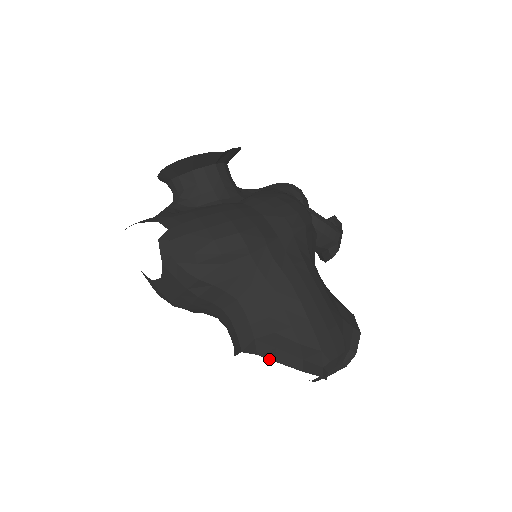
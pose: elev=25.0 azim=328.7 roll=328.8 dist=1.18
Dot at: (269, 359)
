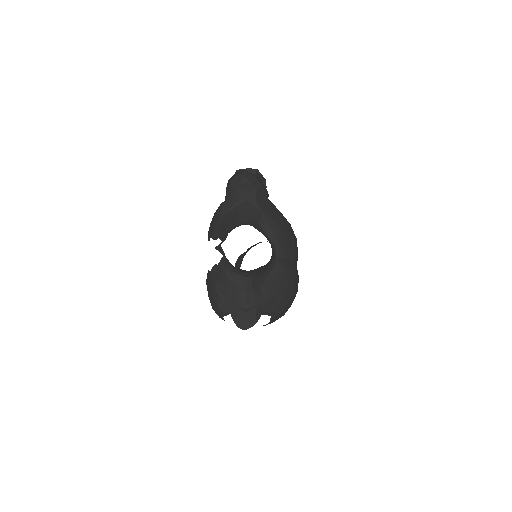
Dot at: occluded
